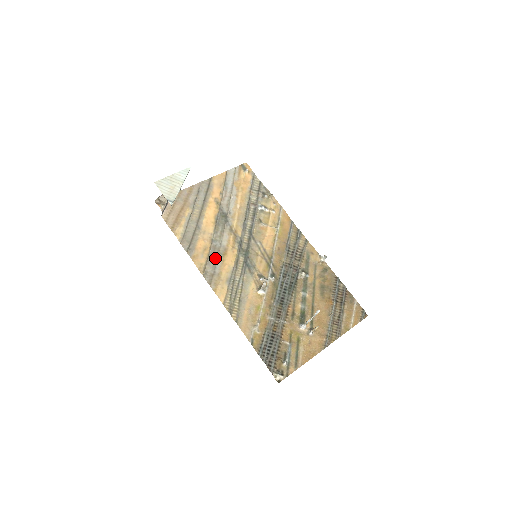
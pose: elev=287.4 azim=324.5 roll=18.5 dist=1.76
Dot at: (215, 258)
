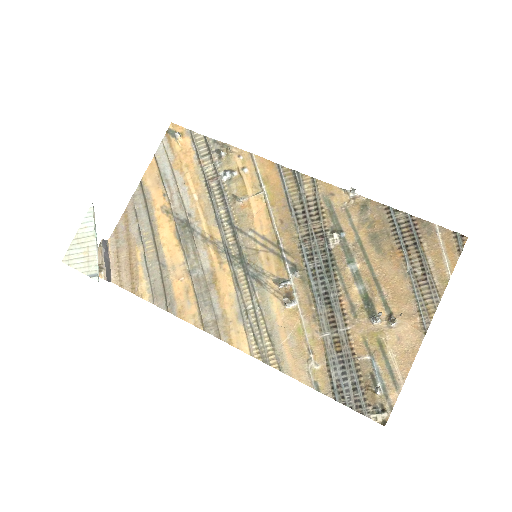
Dot at: (206, 295)
